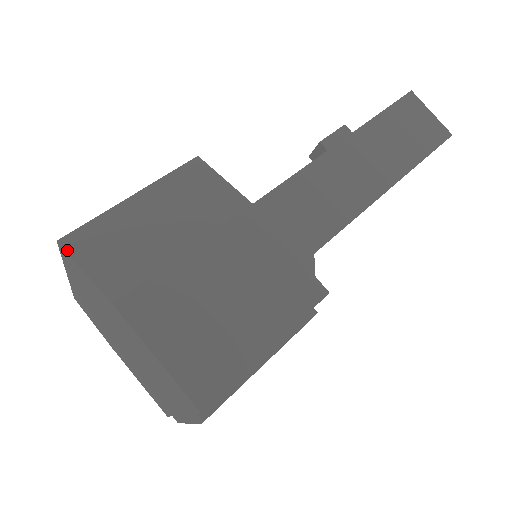
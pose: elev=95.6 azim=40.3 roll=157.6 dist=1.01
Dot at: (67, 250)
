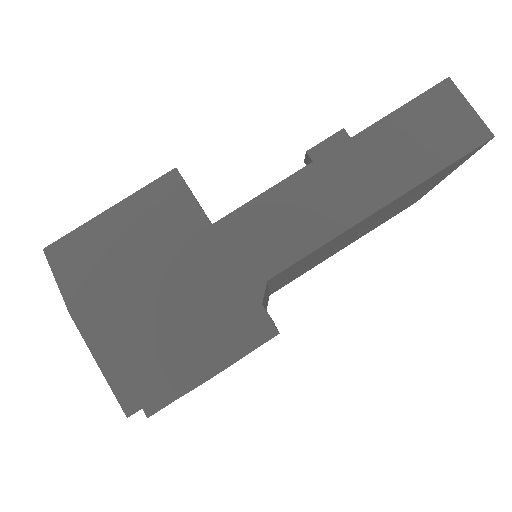
Dot at: (48, 259)
